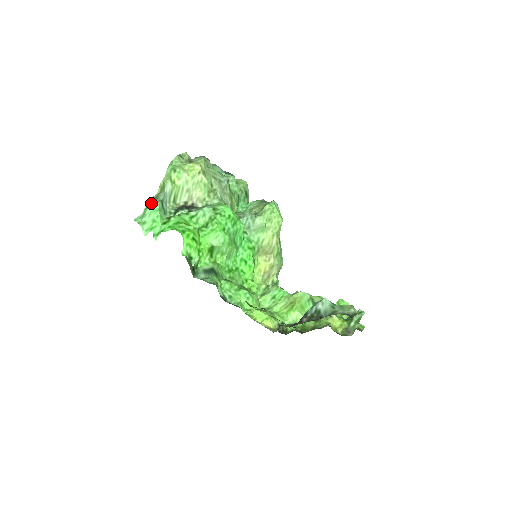
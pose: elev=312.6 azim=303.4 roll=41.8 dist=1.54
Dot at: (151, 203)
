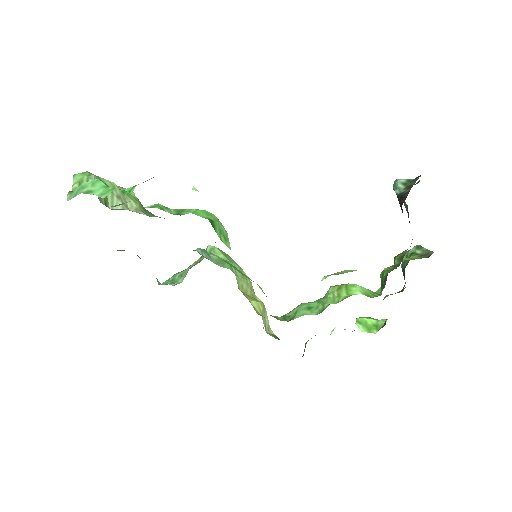
Dot at: occluded
